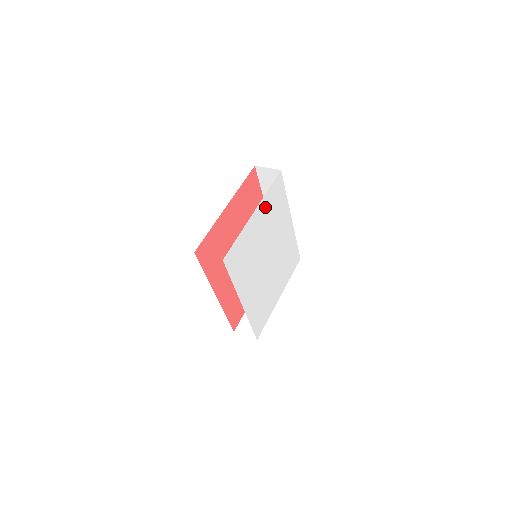
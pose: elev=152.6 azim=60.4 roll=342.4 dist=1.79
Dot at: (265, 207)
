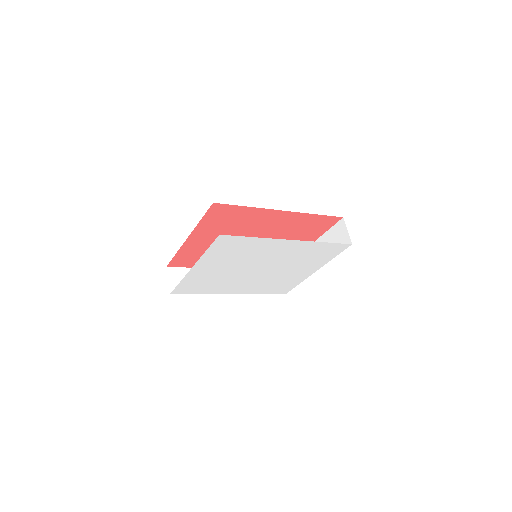
Dot at: (213, 258)
